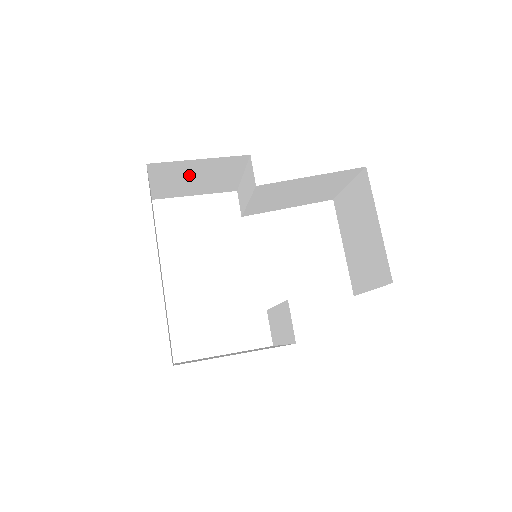
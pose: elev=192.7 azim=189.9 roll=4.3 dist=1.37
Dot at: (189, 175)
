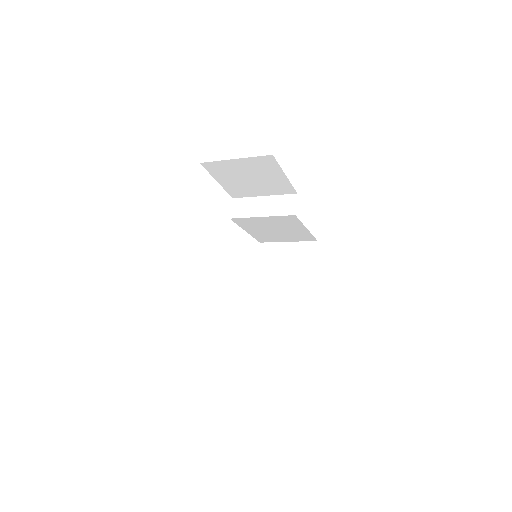
Dot at: (256, 174)
